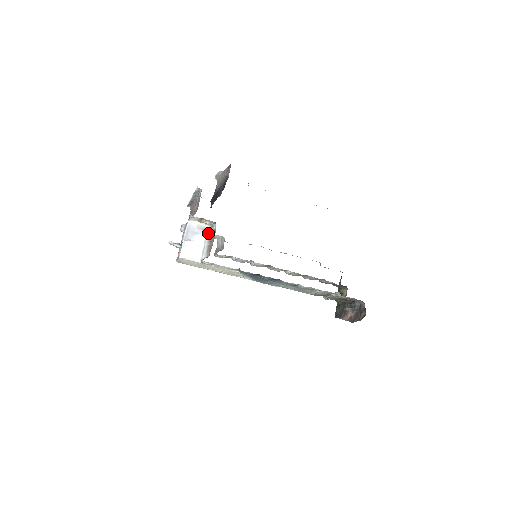
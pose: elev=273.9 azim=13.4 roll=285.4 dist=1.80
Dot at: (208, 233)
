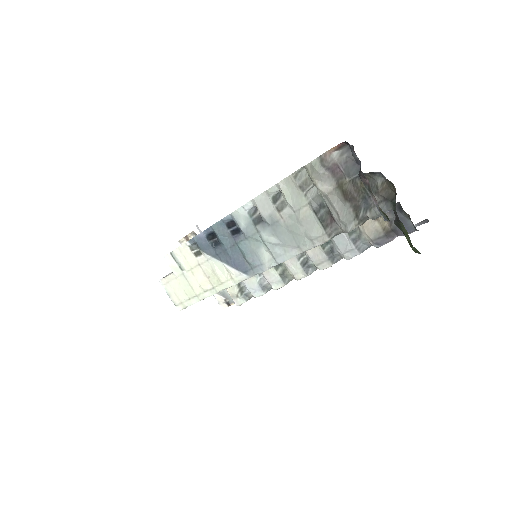
Dot at: occluded
